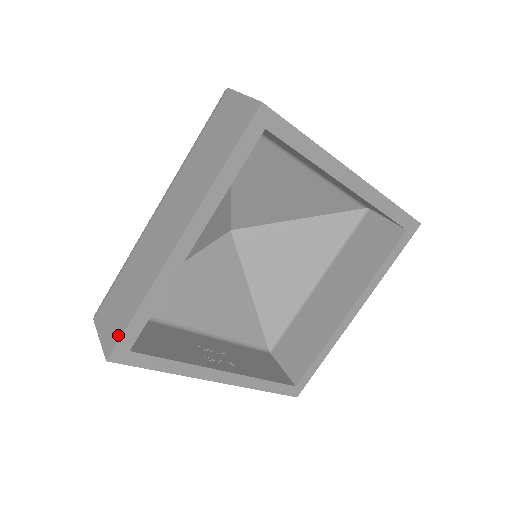
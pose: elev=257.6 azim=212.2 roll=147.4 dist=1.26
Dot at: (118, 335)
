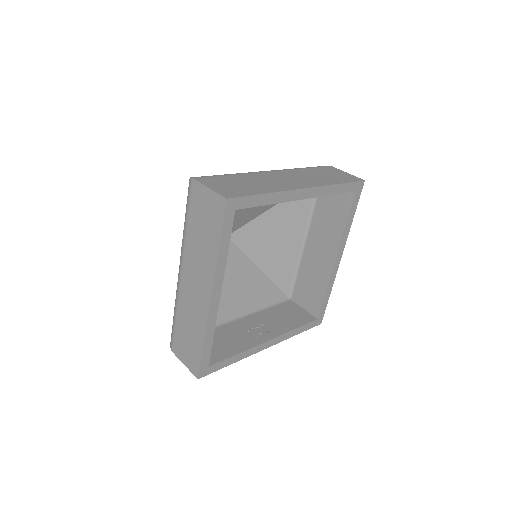
Dot at: (198, 363)
